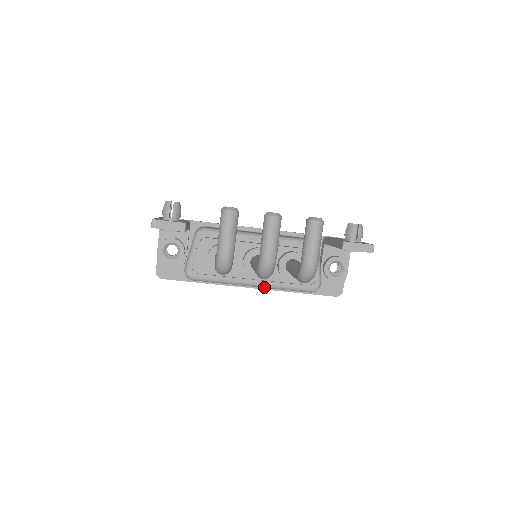
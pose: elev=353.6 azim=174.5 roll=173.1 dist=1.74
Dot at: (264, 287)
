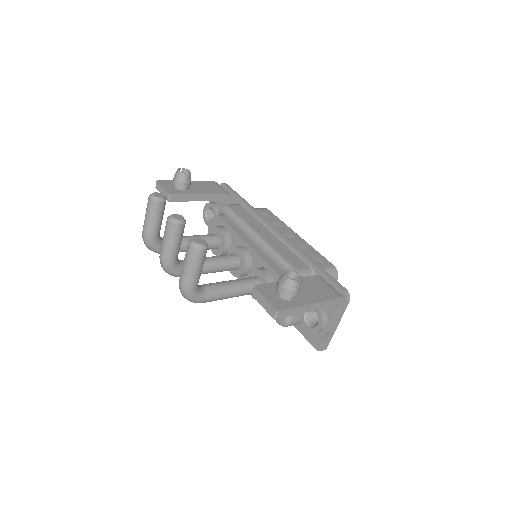
Dot at: occluded
